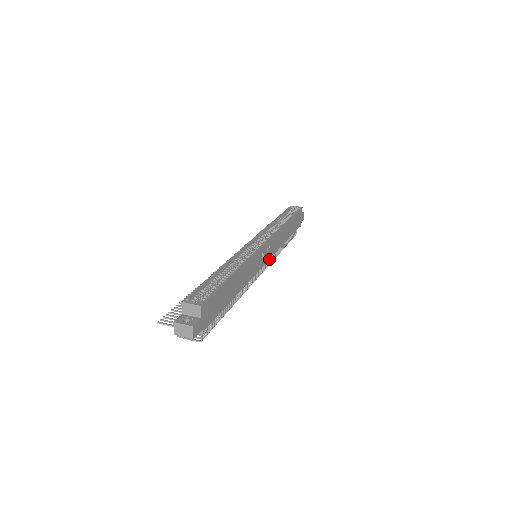
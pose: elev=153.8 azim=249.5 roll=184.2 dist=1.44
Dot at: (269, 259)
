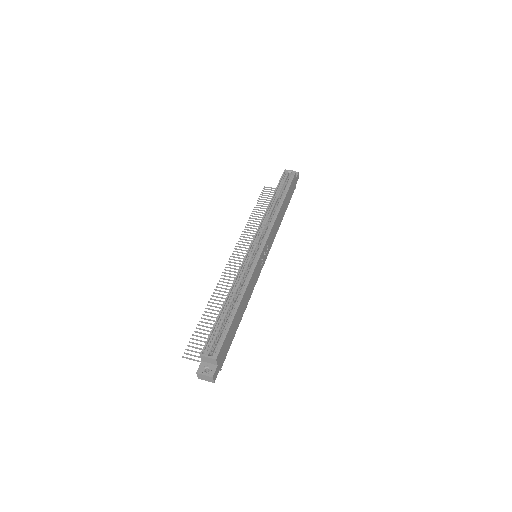
Dot at: occluded
